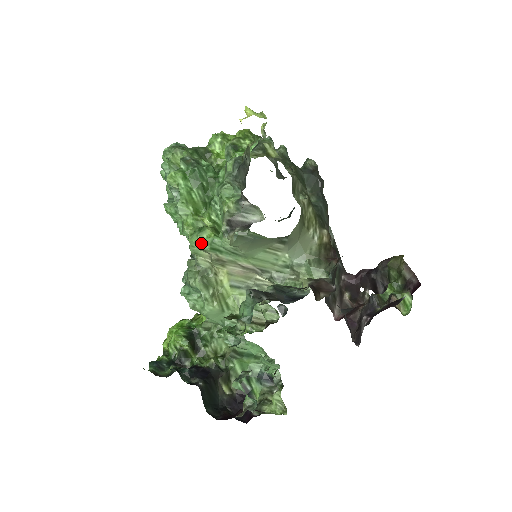
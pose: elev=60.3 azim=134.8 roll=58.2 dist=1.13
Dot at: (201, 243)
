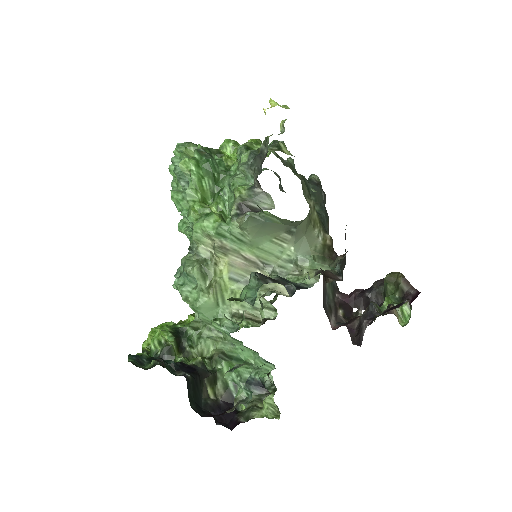
Dot at: (207, 227)
